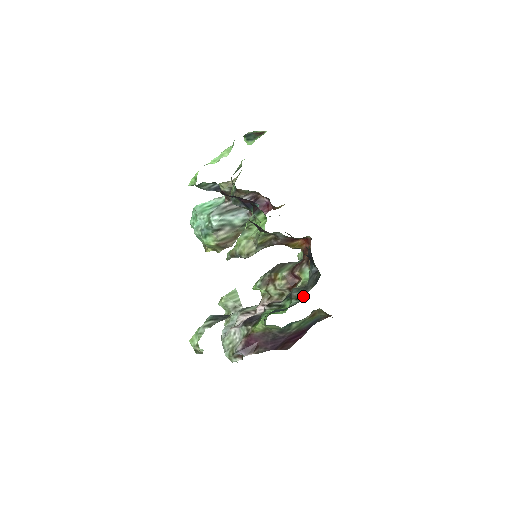
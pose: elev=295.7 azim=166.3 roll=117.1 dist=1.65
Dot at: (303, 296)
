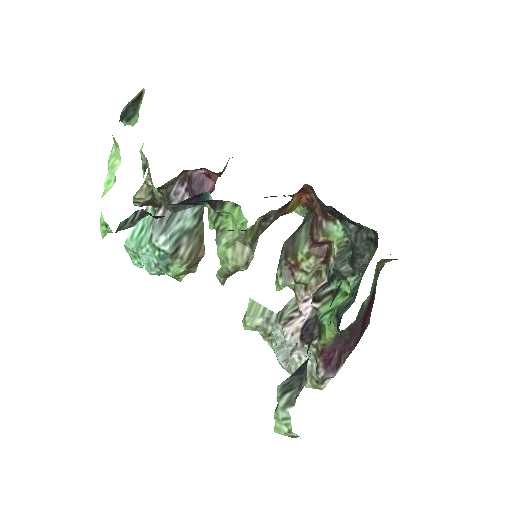
Dot at: (363, 269)
